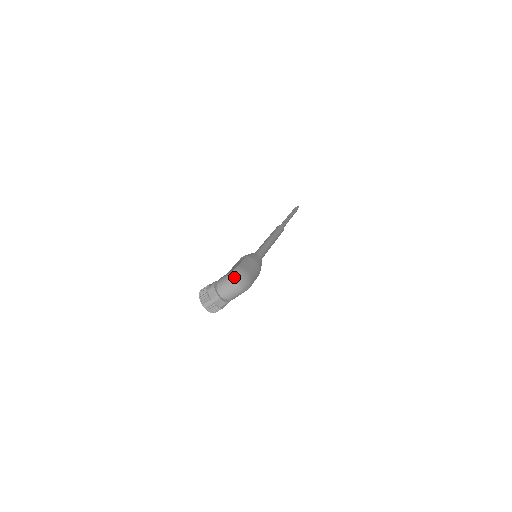
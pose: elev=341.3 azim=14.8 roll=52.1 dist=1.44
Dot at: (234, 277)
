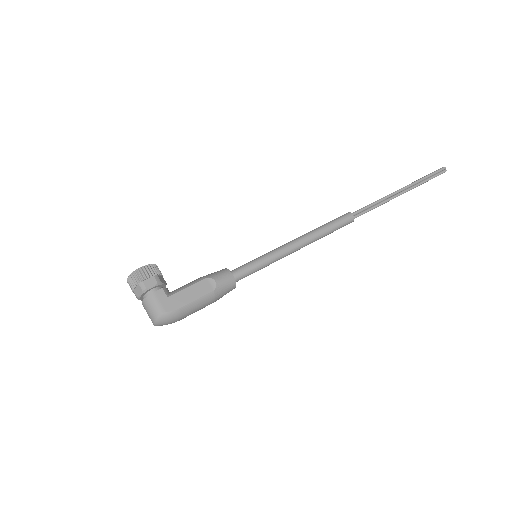
Dot at: (157, 320)
